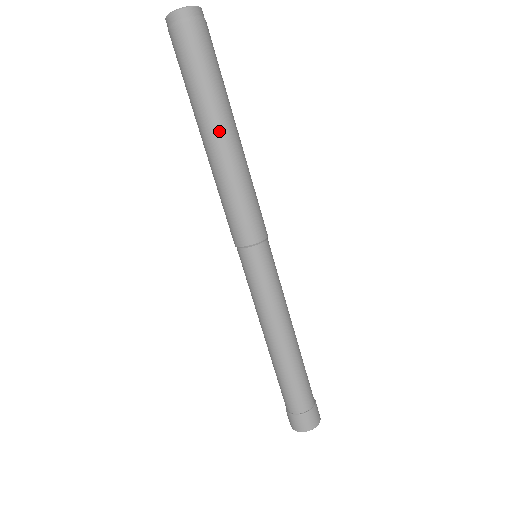
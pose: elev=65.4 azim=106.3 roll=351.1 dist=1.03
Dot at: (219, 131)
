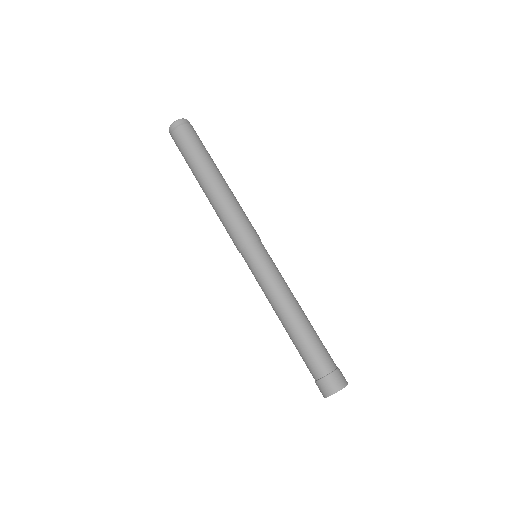
Dot at: (202, 184)
